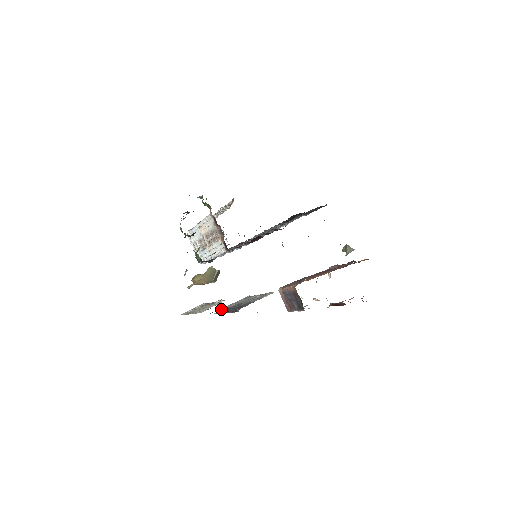
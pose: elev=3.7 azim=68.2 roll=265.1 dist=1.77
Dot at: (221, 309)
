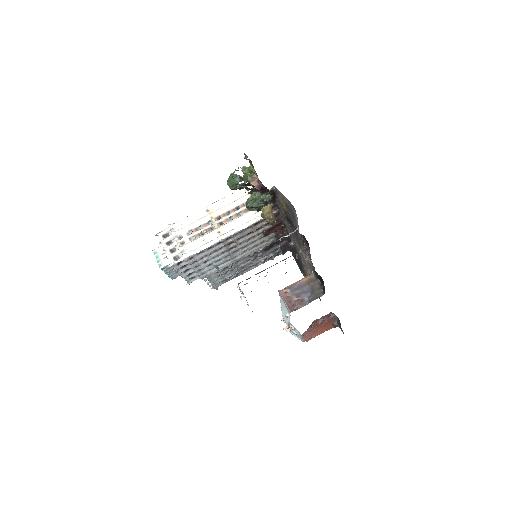
Dot at: occluded
